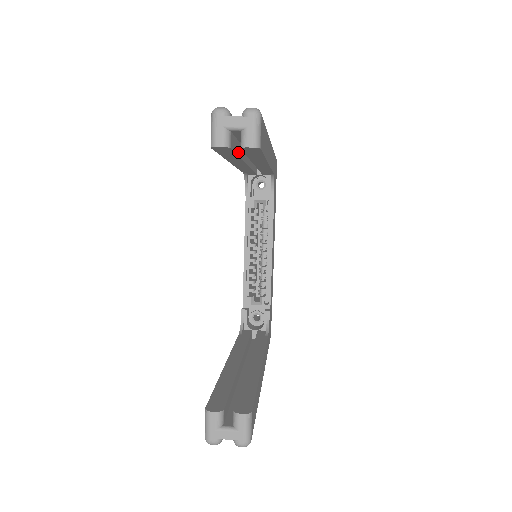
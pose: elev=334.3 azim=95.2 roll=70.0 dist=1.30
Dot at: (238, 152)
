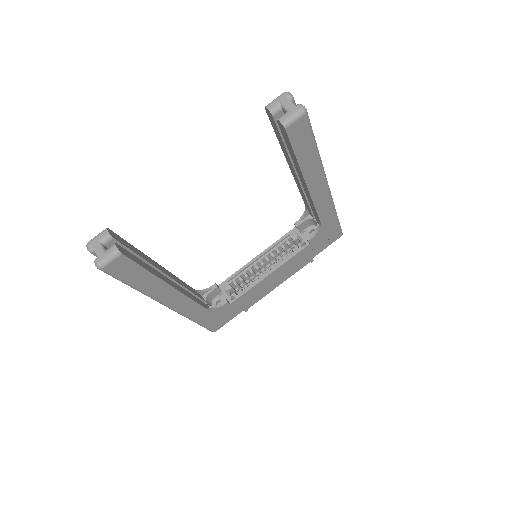
Dot at: occluded
